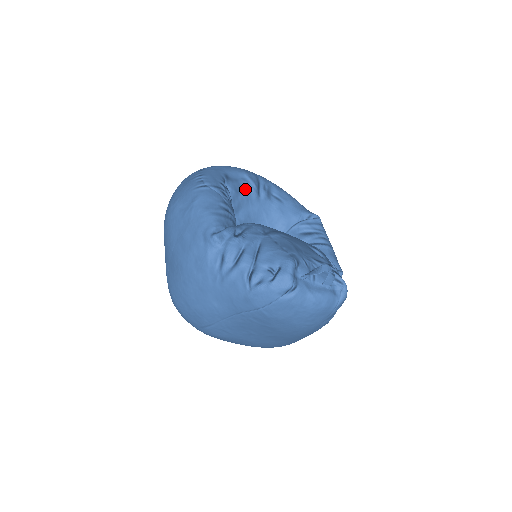
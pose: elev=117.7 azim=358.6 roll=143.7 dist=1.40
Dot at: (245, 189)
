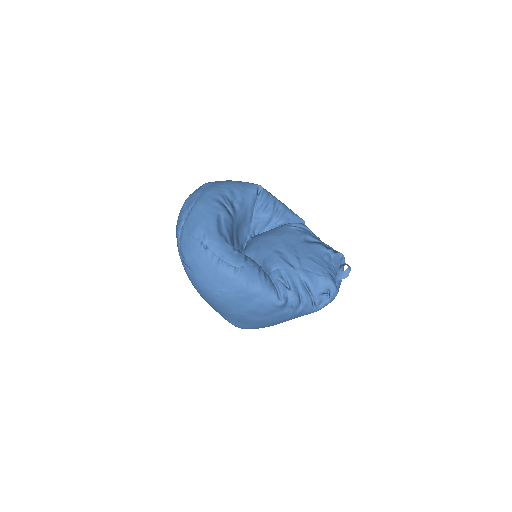
Dot at: (228, 225)
